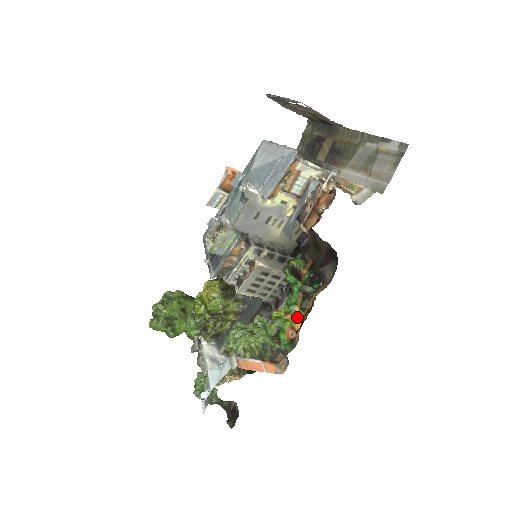
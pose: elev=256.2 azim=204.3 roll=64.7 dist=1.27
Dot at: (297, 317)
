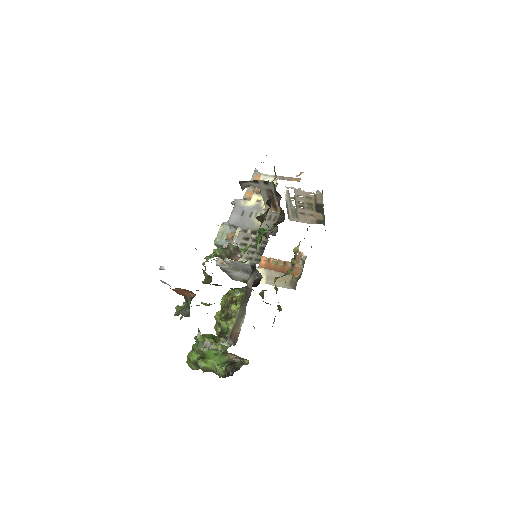
Dot at: occluded
